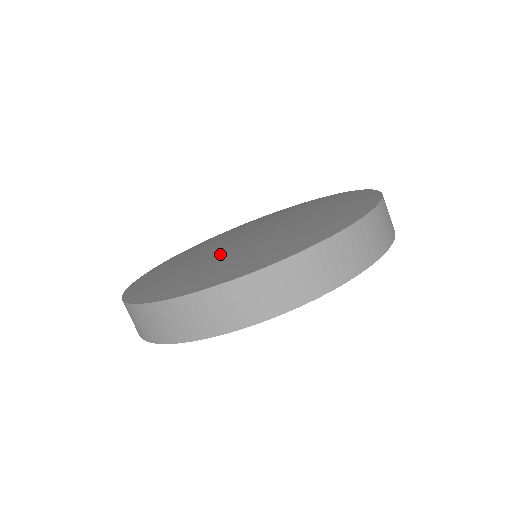
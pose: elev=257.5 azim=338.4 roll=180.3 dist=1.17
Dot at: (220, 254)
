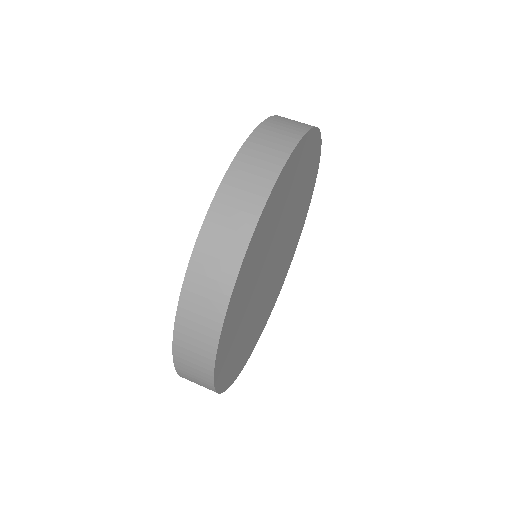
Dot at: occluded
